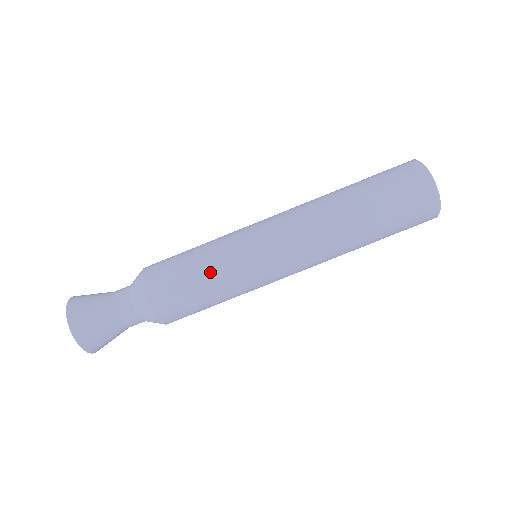
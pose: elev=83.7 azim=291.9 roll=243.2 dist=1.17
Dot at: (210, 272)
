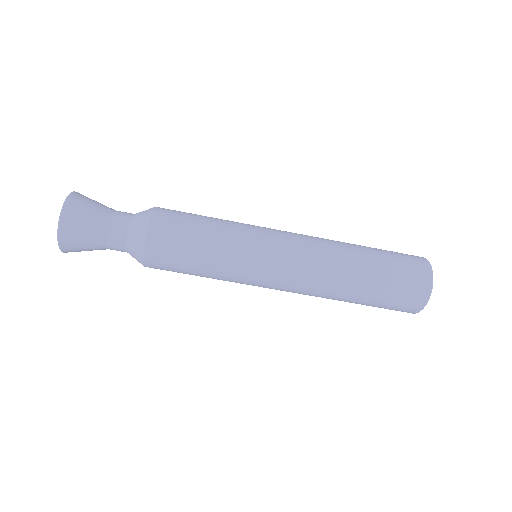
Dot at: (213, 255)
